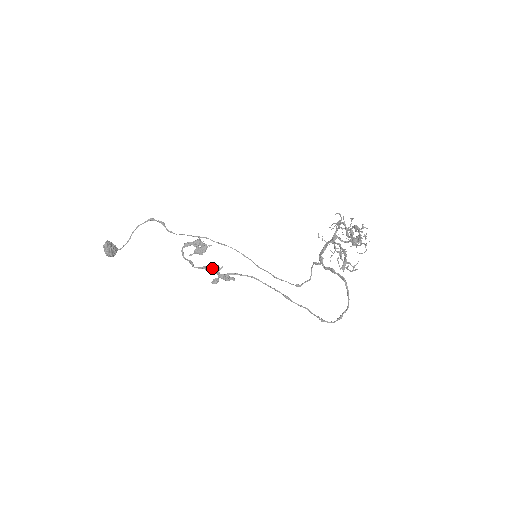
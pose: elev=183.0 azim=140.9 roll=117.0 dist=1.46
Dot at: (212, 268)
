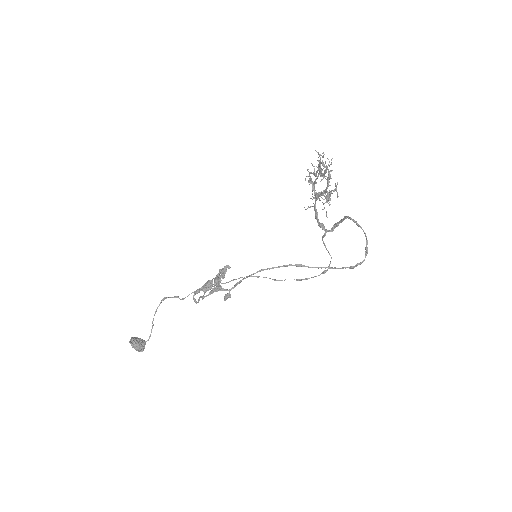
Dot at: (214, 281)
